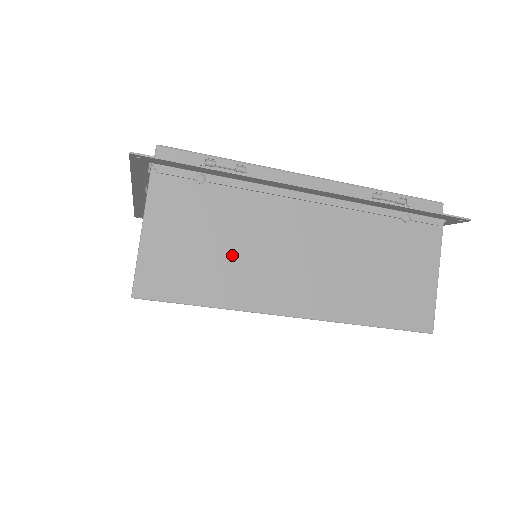
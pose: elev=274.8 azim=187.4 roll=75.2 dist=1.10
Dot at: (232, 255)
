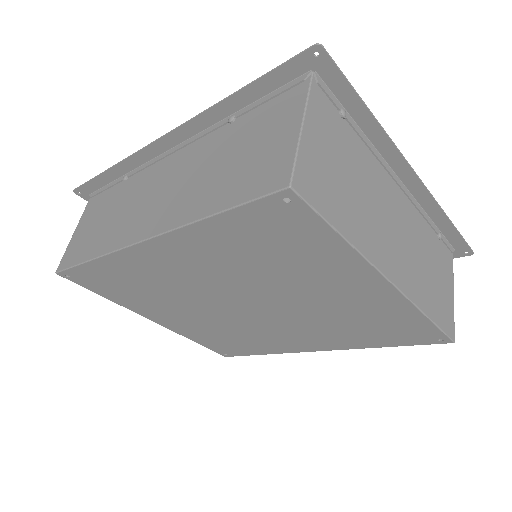
Dot at: (357, 196)
